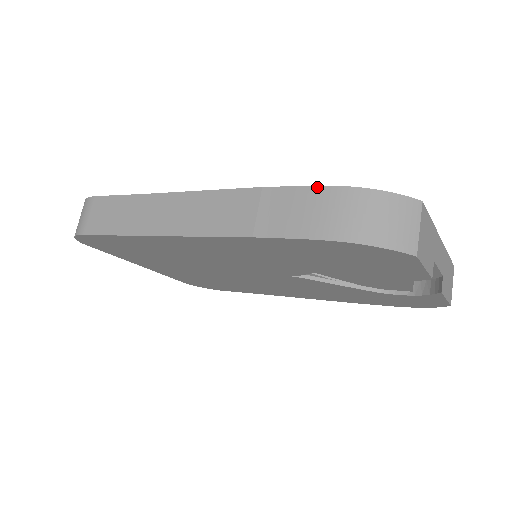
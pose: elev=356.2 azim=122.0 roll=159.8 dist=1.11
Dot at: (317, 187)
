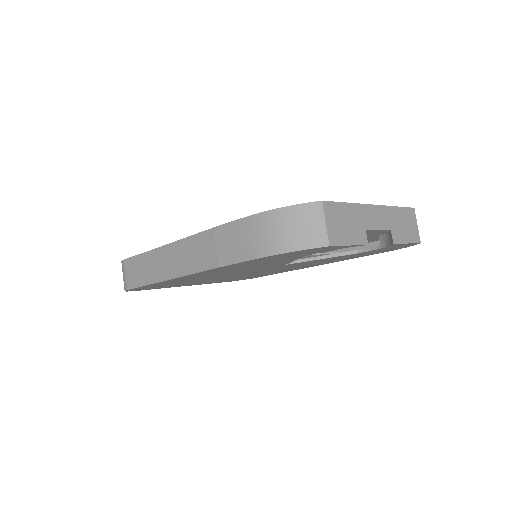
Dot at: (245, 218)
